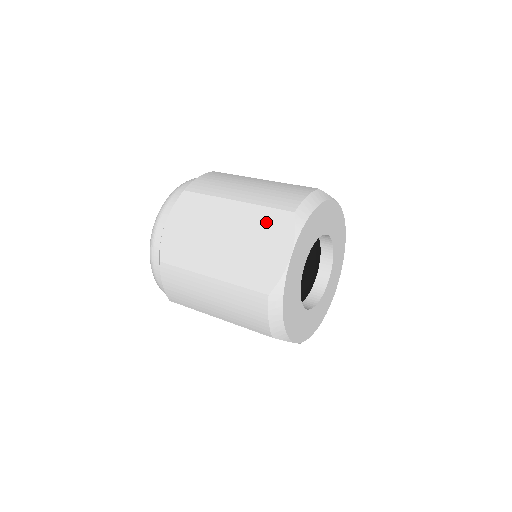
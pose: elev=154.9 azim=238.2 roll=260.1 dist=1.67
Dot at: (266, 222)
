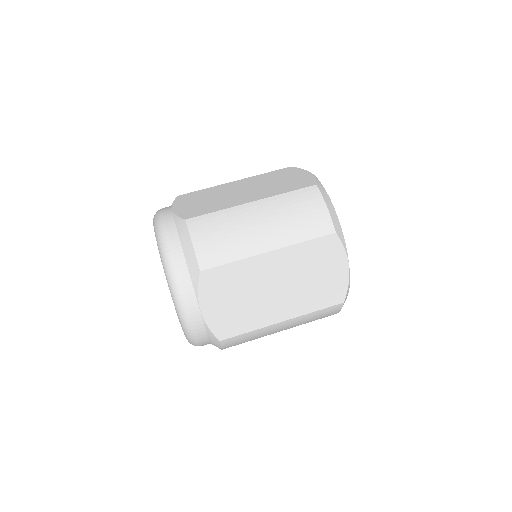
Dot at: (313, 254)
